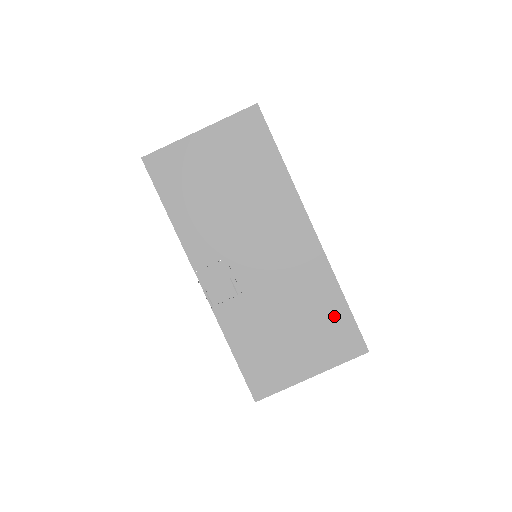
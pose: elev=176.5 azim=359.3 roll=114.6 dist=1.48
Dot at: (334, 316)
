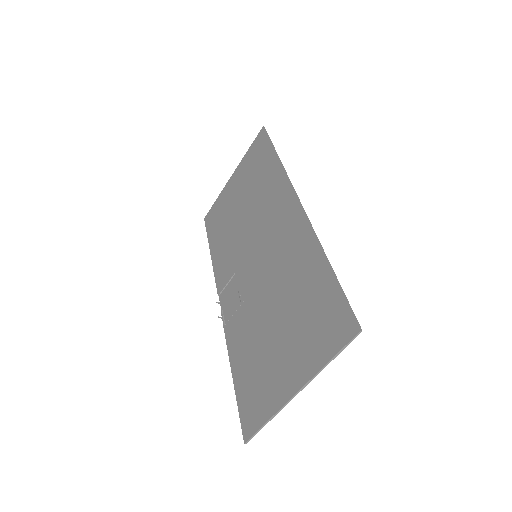
Dot at: (317, 291)
